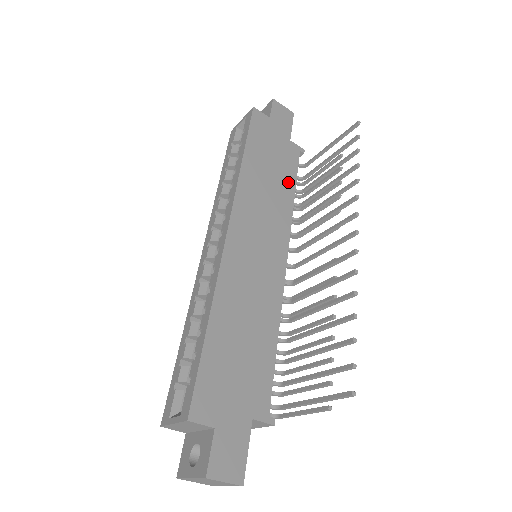
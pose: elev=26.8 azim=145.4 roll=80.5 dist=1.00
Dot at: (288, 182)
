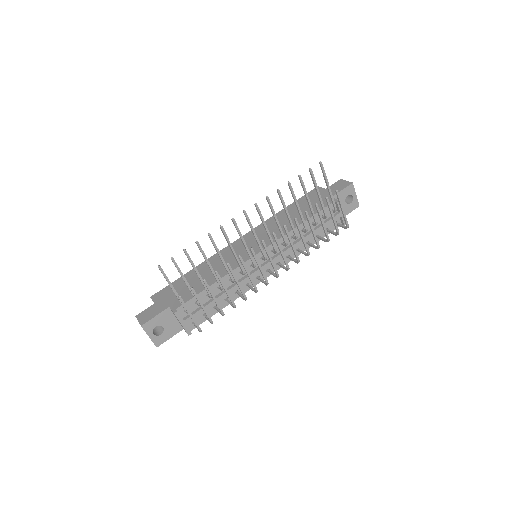
Dot at: (304, 218)
